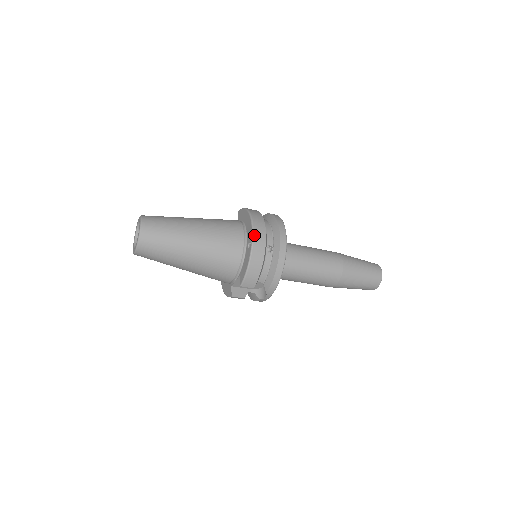
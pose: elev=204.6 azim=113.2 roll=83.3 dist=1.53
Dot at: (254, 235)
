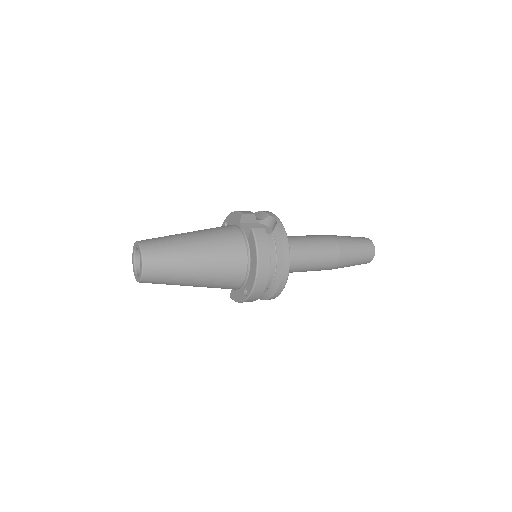
Dot at: (252, 293)
